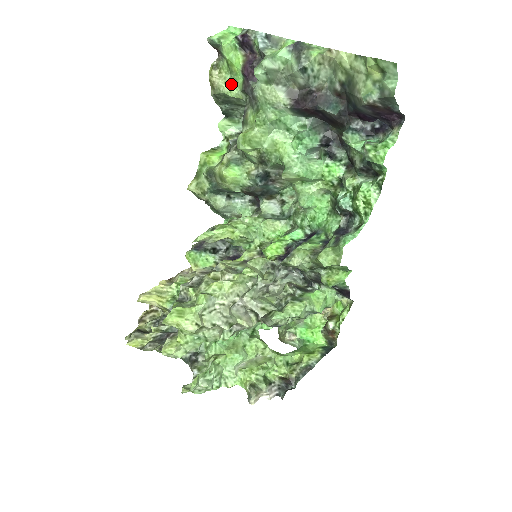
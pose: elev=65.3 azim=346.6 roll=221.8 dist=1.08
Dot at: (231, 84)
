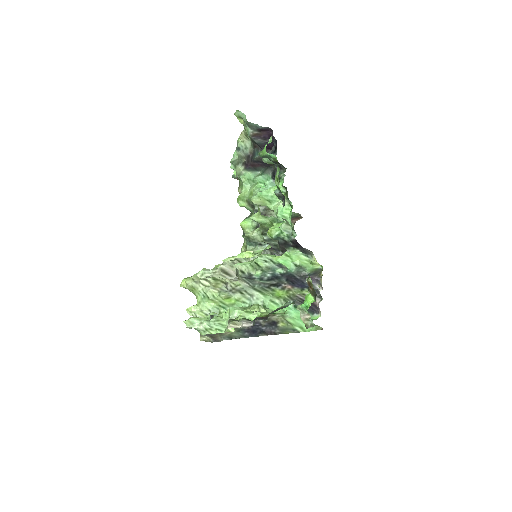
Dot at: occluded
